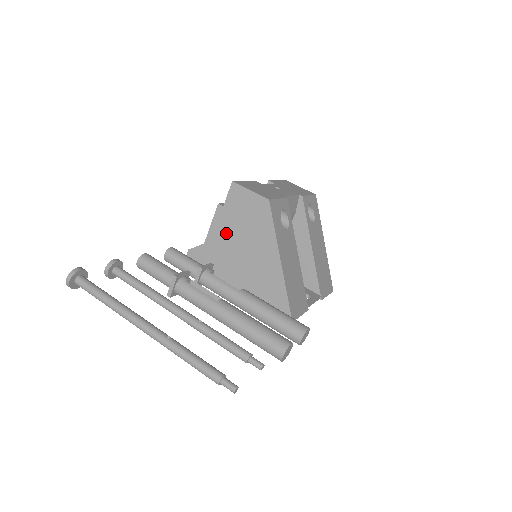
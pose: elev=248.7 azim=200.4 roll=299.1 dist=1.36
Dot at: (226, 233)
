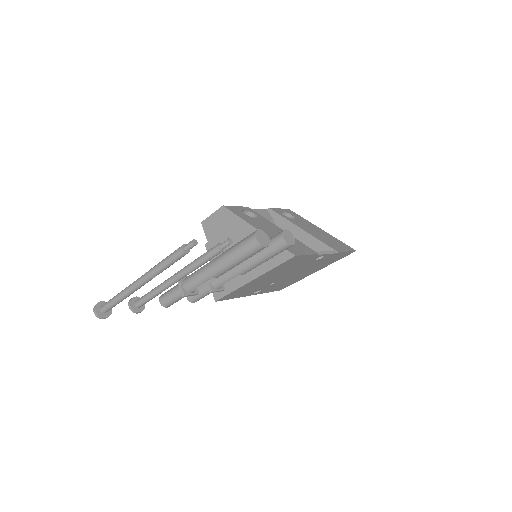
Dot at: occluded
